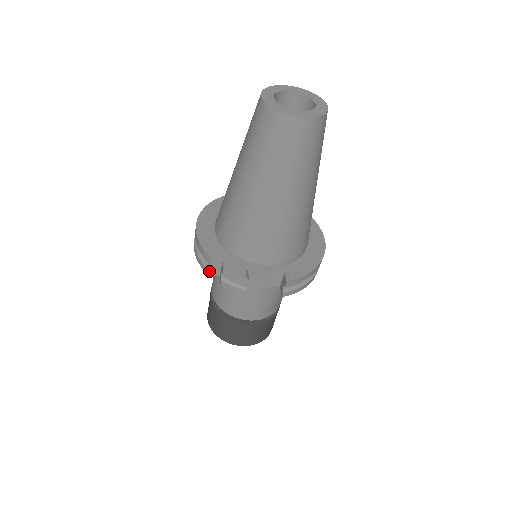
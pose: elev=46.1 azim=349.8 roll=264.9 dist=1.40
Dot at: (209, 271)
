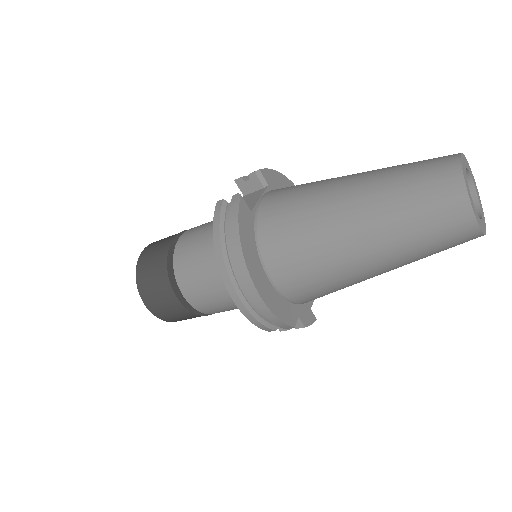
Dot at: (275, 330)
